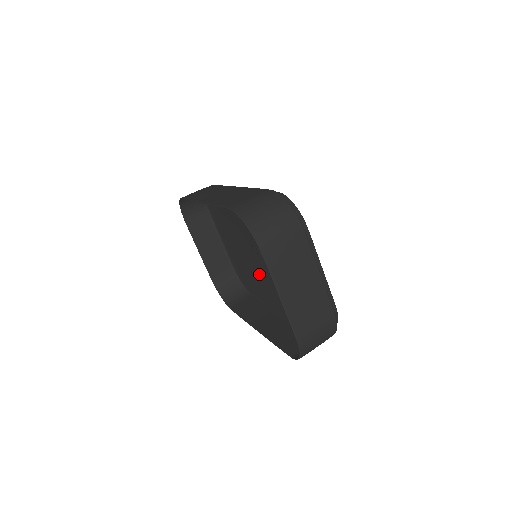
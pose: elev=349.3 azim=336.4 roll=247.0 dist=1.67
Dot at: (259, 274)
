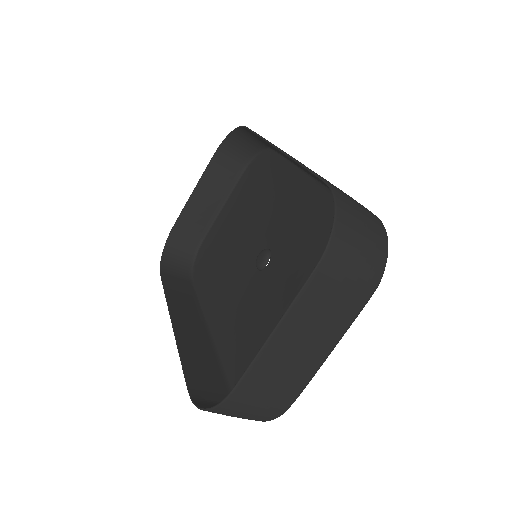
Dot at: (230, 274)
